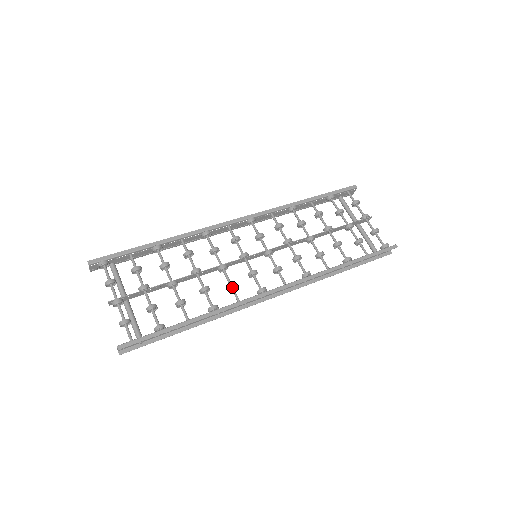
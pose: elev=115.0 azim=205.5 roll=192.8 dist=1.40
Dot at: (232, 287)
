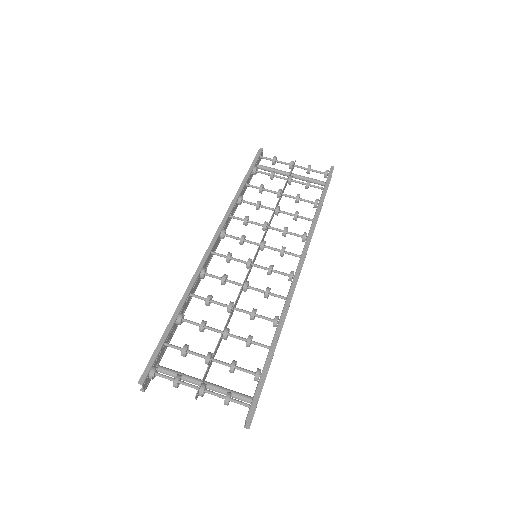
Dot at: (269, 293)
